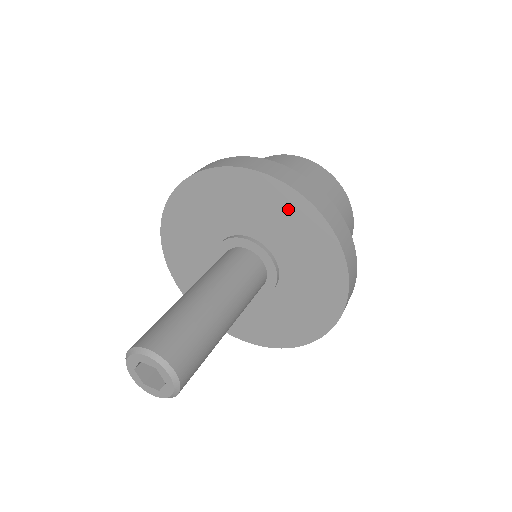
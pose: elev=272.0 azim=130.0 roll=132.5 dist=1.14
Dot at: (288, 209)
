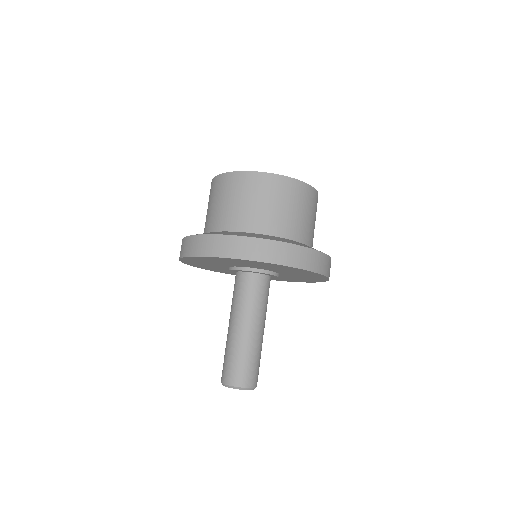
Dot at: occluded
